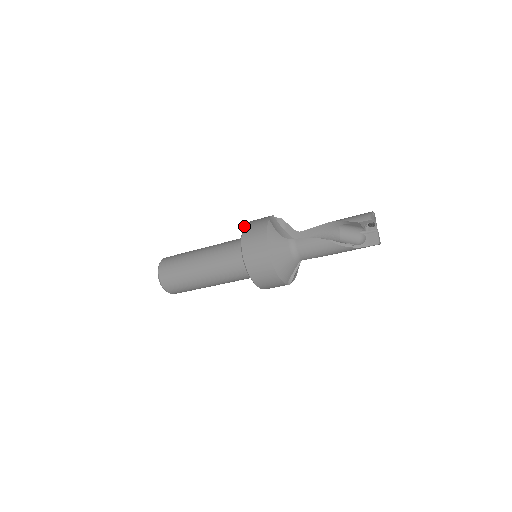
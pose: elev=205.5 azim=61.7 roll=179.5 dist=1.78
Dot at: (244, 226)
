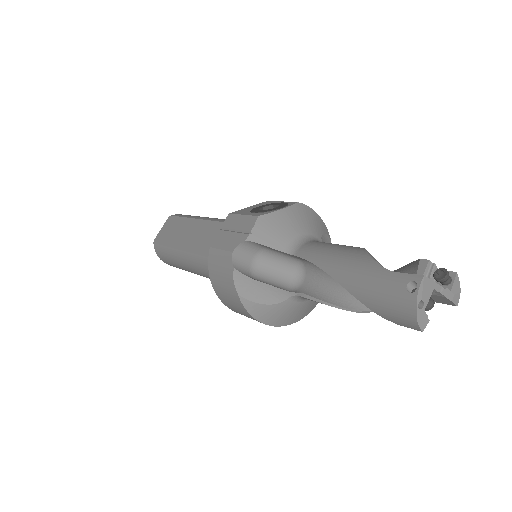
Dot at: occluded
